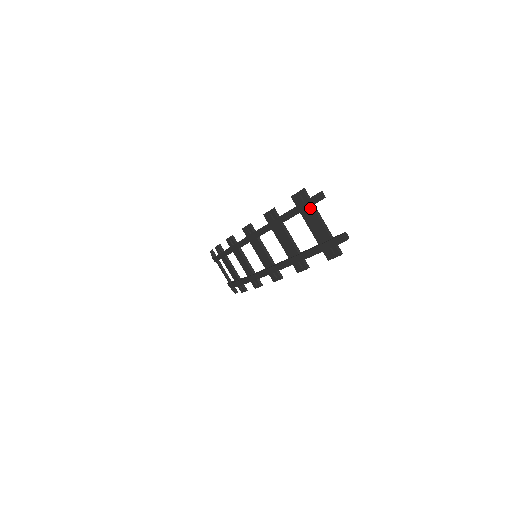
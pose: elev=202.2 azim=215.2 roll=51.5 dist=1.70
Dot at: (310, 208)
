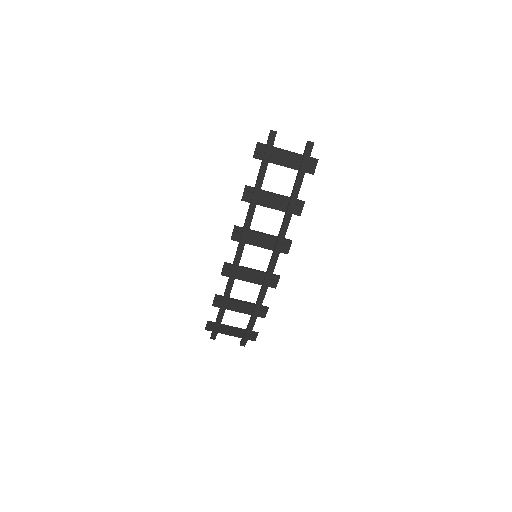
Dot at: (273, 150)
